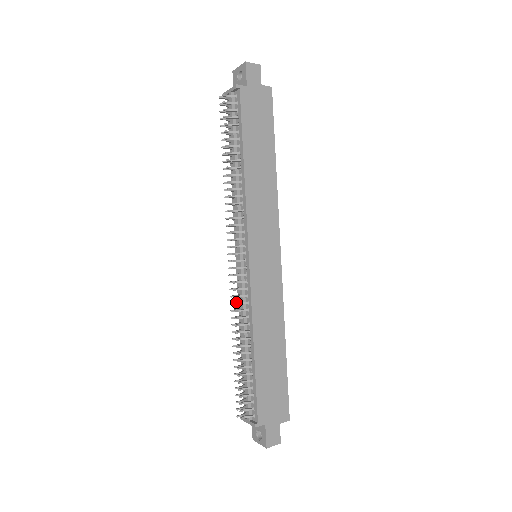
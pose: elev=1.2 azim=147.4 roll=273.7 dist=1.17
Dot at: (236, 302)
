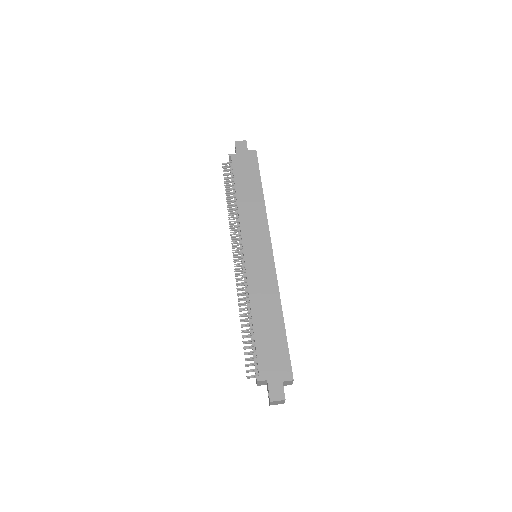
Dot at: (241, 289)
